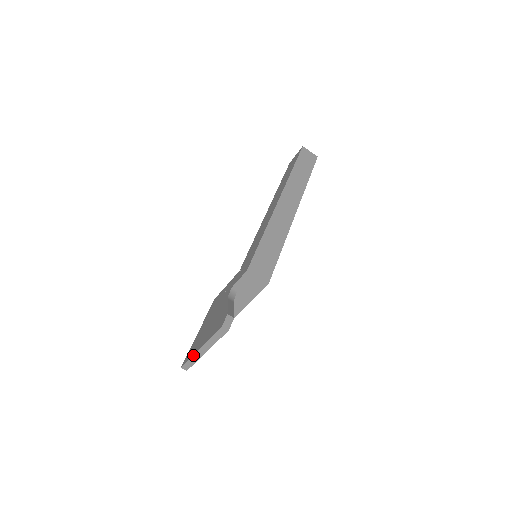
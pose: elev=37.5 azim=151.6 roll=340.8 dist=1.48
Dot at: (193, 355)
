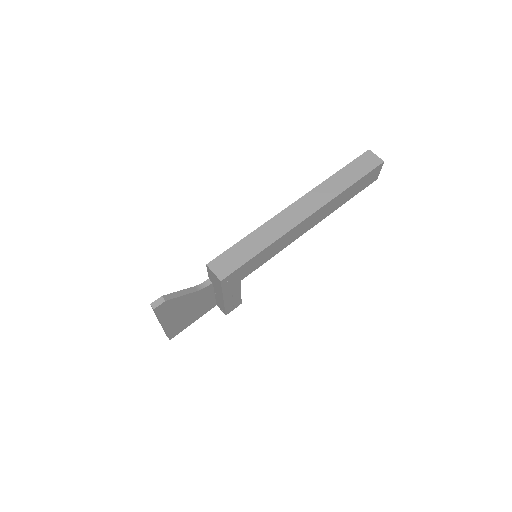
Dot at: occluded
